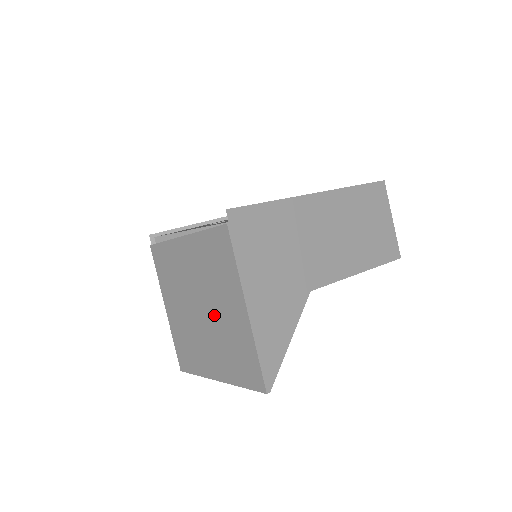
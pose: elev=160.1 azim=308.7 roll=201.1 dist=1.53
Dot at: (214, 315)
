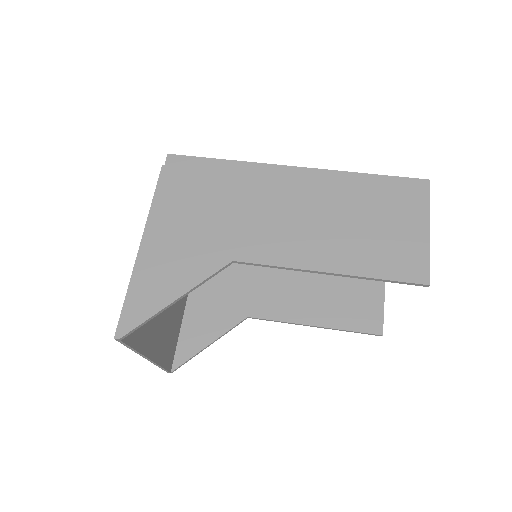
Dot at: occluded
